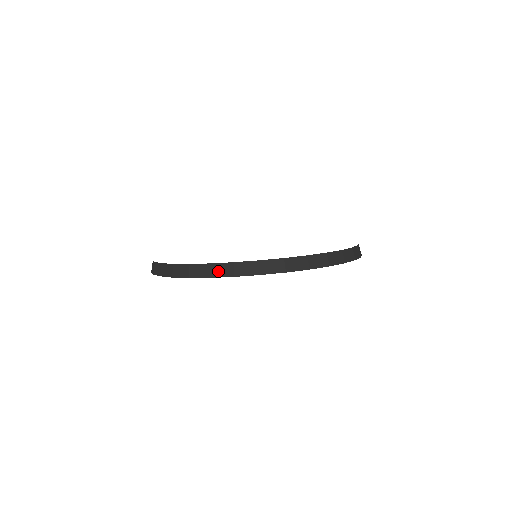
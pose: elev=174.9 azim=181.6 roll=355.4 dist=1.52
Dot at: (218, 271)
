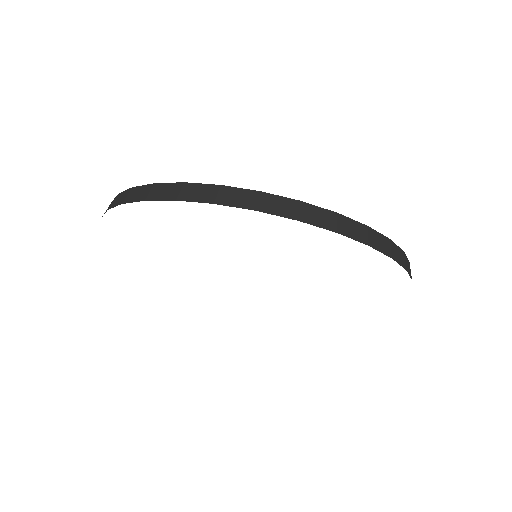
Dot at: (192, 193)
